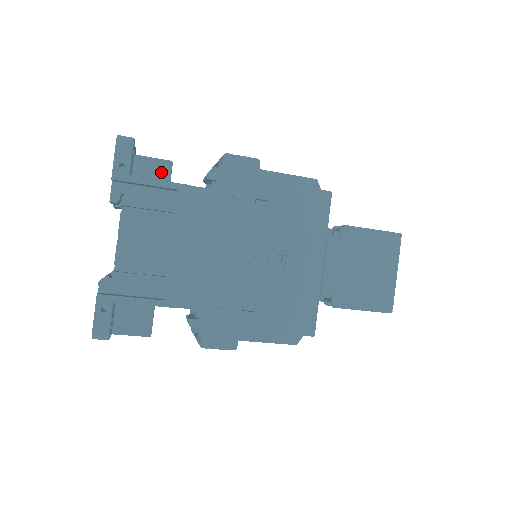
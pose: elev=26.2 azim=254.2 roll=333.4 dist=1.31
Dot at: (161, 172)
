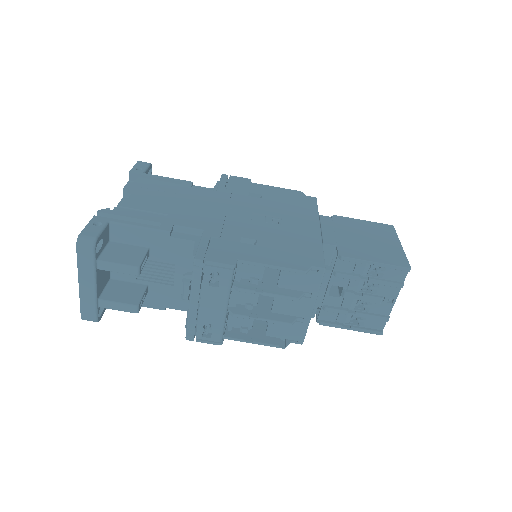
Dot at: occluded
